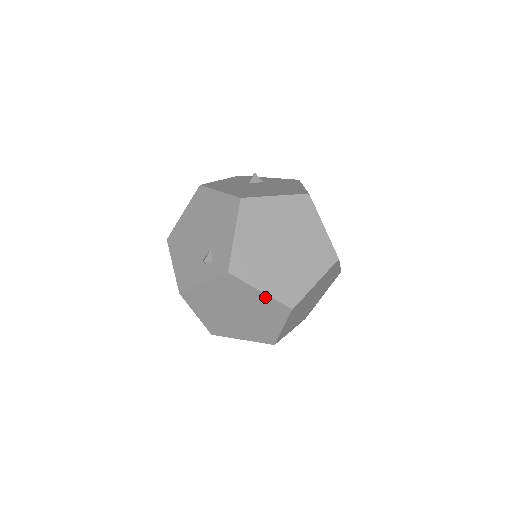
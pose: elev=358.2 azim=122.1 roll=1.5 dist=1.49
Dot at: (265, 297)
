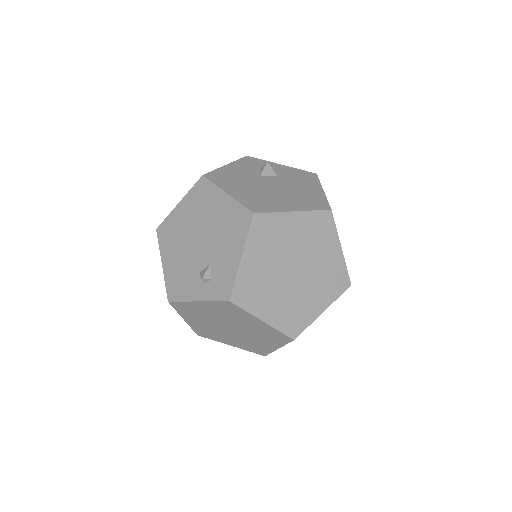
Dot at: (266, 326)
